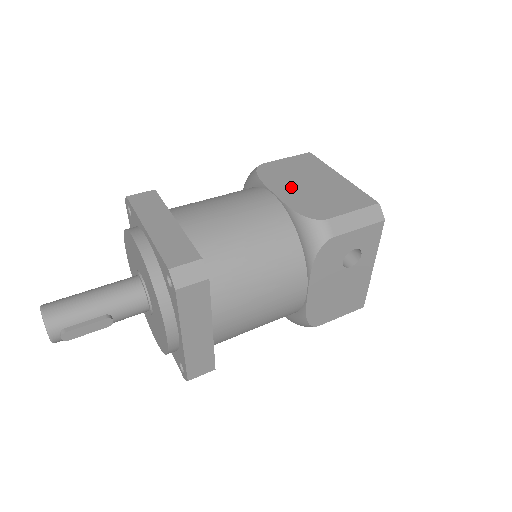
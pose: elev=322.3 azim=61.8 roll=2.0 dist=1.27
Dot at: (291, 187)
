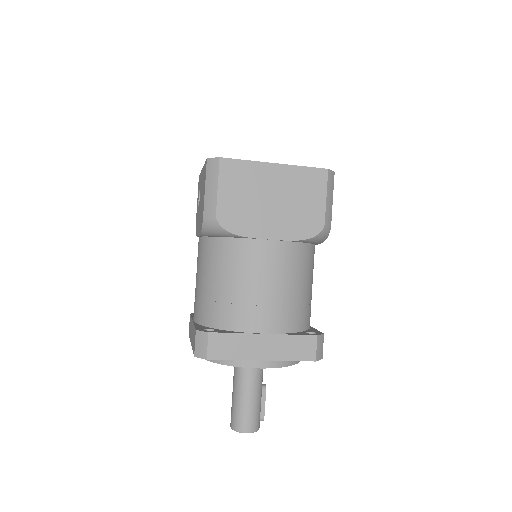
Dot at: (269, 219)
